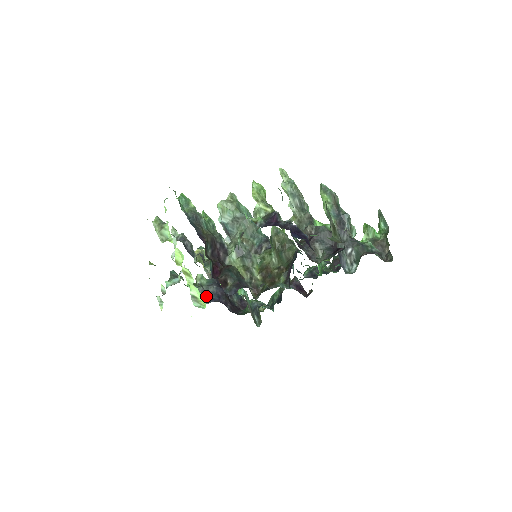
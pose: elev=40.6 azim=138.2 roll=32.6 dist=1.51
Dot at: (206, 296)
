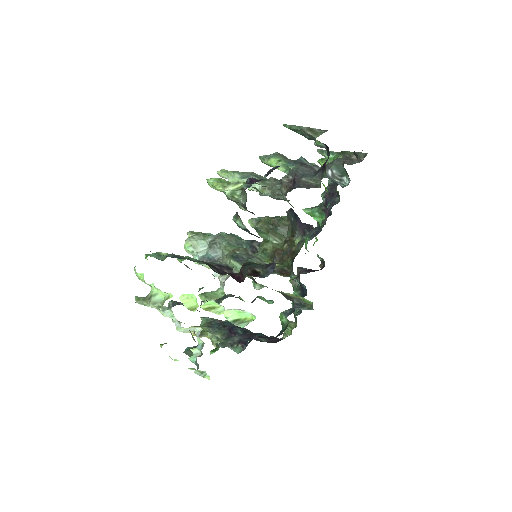
Dot at: (238, 345)
